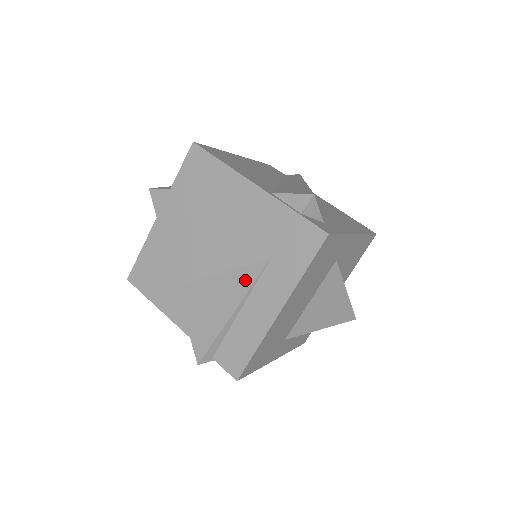
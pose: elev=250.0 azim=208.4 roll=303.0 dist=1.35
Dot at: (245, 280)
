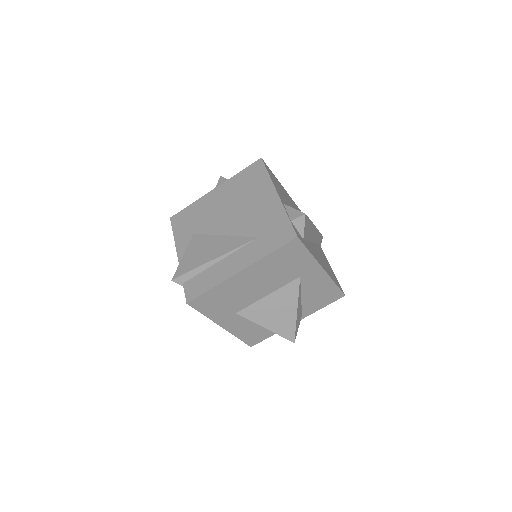
Dot at: (234, 244)
